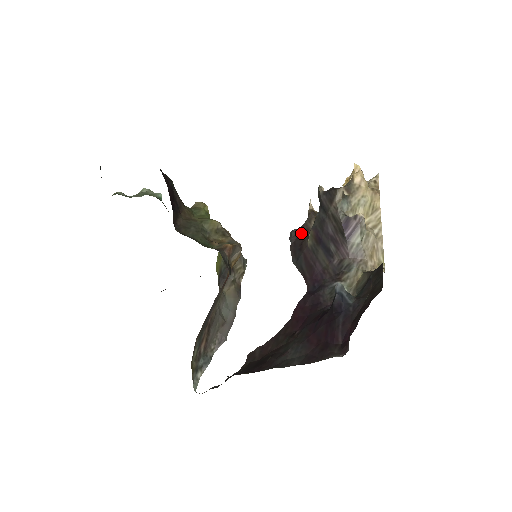
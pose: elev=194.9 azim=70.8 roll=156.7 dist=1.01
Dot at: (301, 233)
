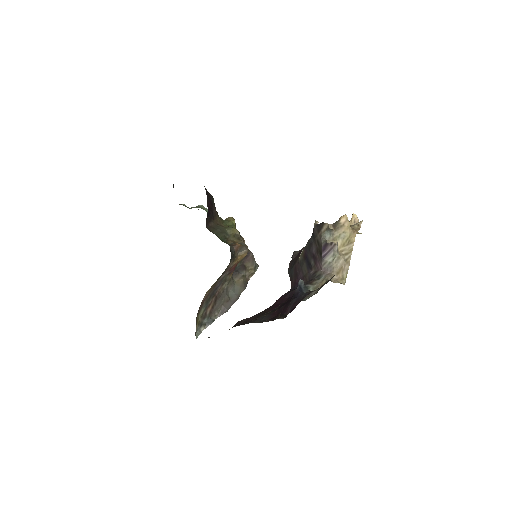
Dot at: (299, 253)
